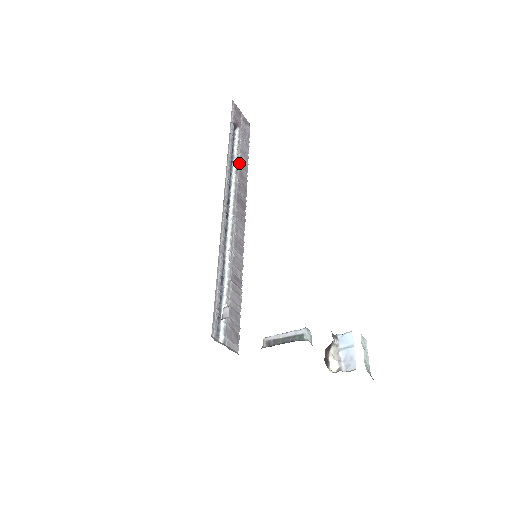
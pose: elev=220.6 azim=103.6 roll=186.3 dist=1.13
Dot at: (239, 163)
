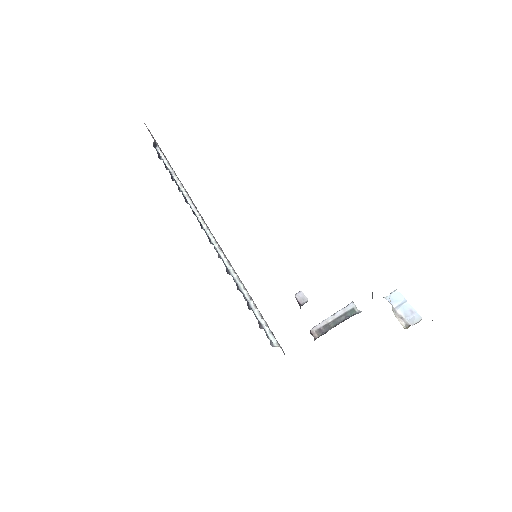
Dot at: occluded
